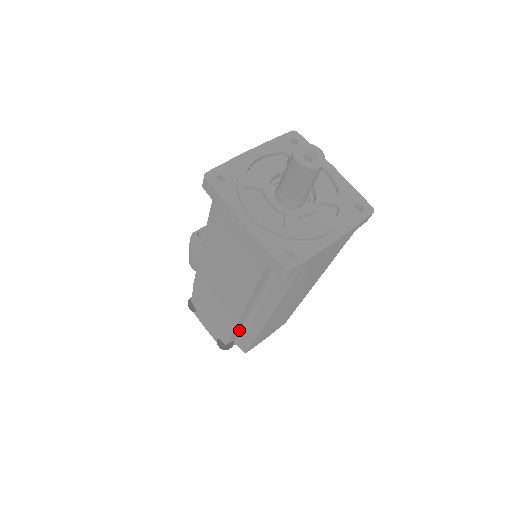
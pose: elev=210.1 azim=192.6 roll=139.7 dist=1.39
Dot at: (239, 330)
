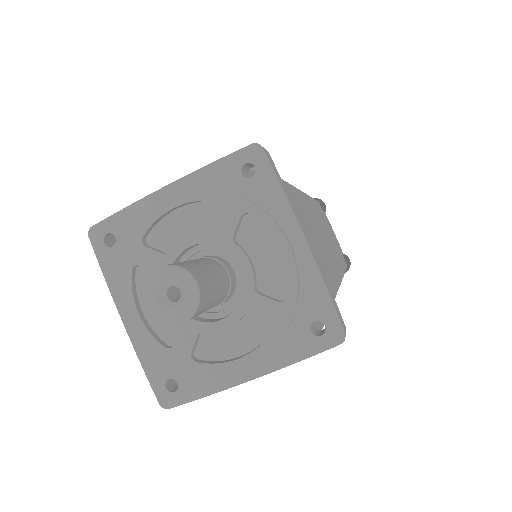
Dot at: occluded
